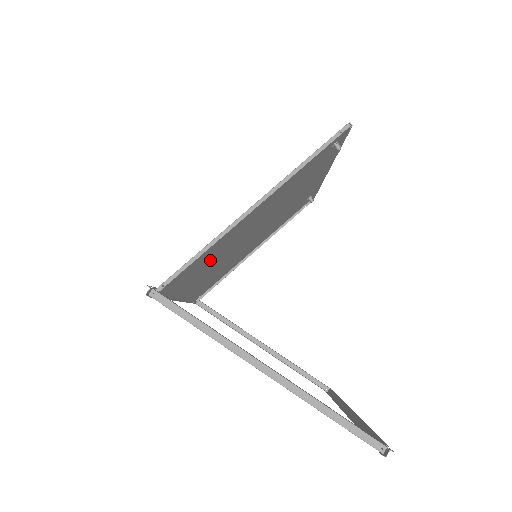
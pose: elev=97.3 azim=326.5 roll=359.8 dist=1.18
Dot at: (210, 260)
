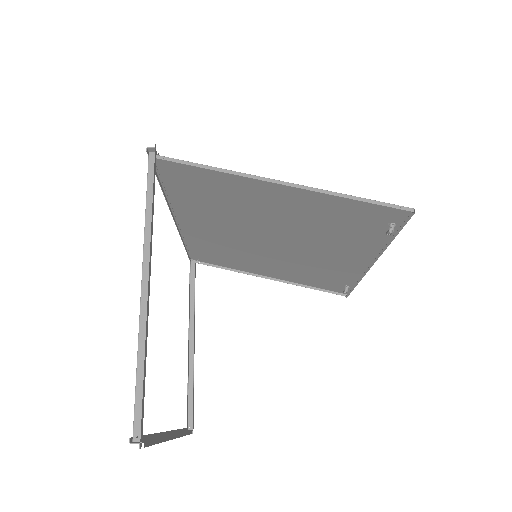
Dot at: (220, 207)
